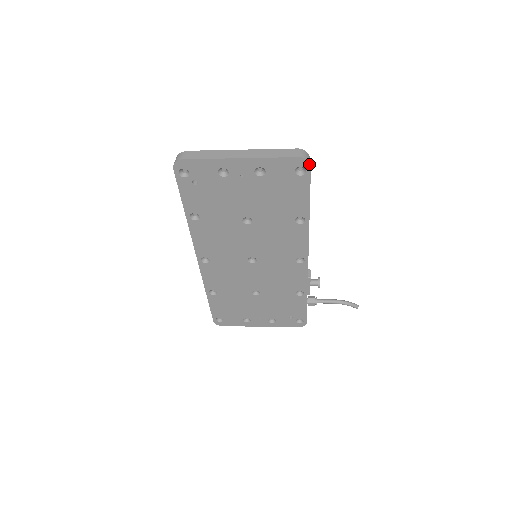
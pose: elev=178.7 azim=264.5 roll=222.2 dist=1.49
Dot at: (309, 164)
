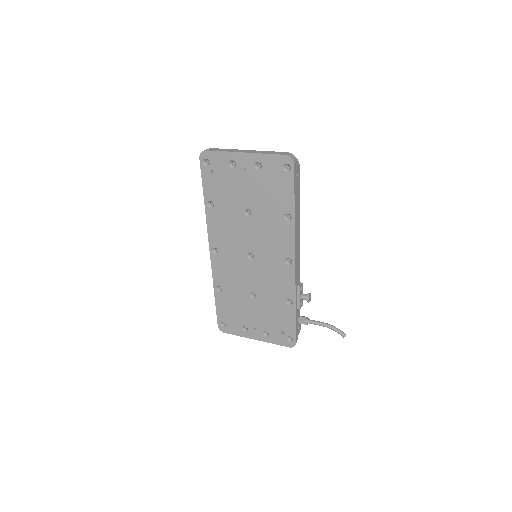
Dot at: (293, 162)
